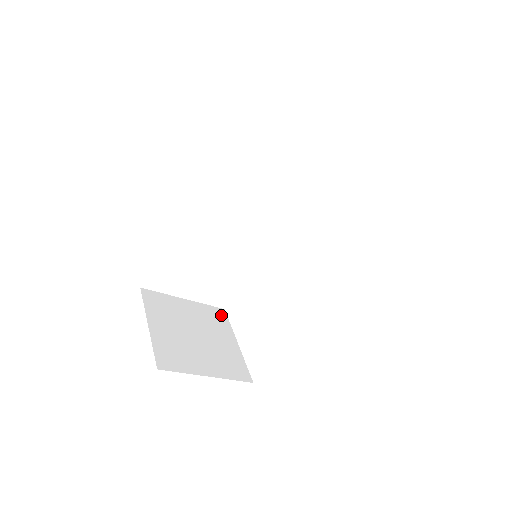
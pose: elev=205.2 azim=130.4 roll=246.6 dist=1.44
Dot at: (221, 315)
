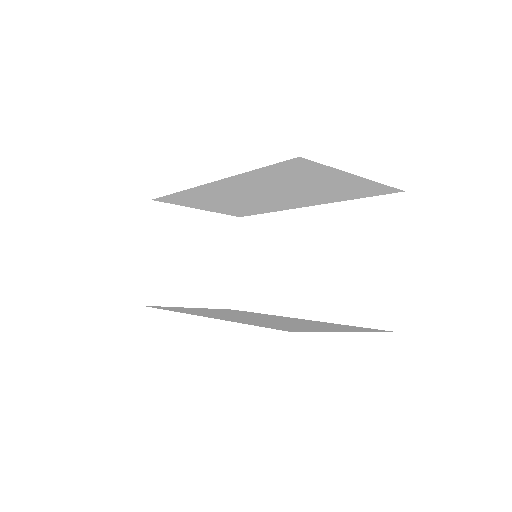
Dot at: (232, 227)
